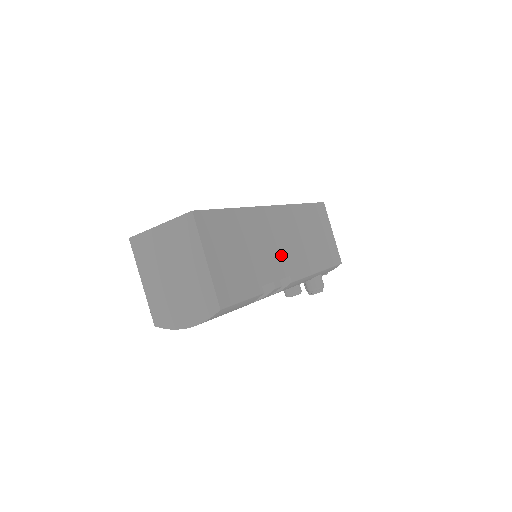
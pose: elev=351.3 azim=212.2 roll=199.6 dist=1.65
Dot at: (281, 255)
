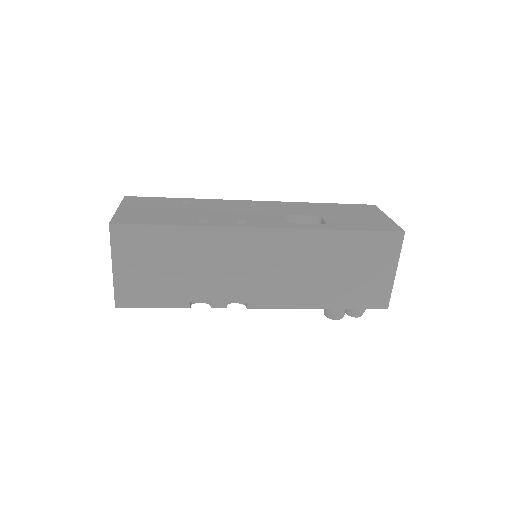
Dot at: (244, 280)
